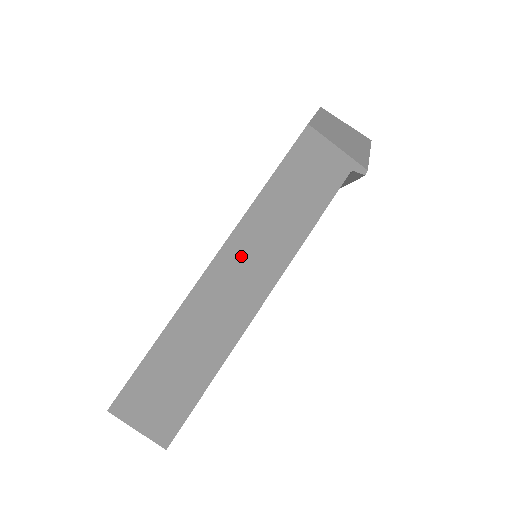
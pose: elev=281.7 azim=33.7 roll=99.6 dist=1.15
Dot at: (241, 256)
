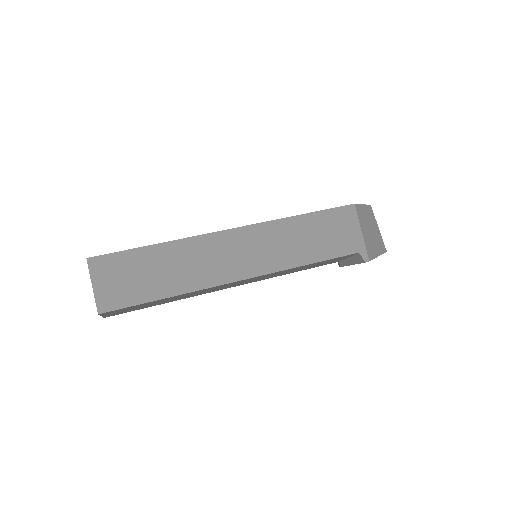
Dot at: (248, 242)
